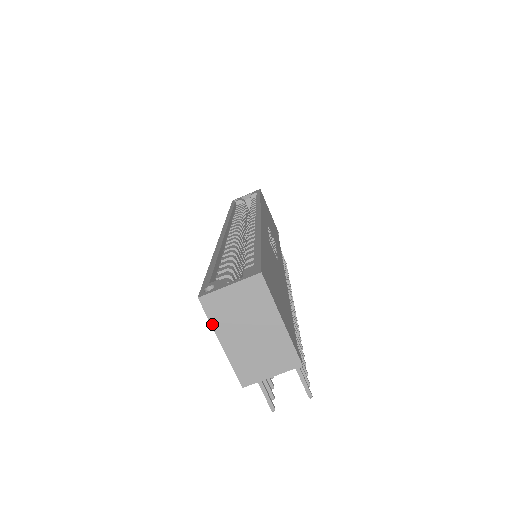
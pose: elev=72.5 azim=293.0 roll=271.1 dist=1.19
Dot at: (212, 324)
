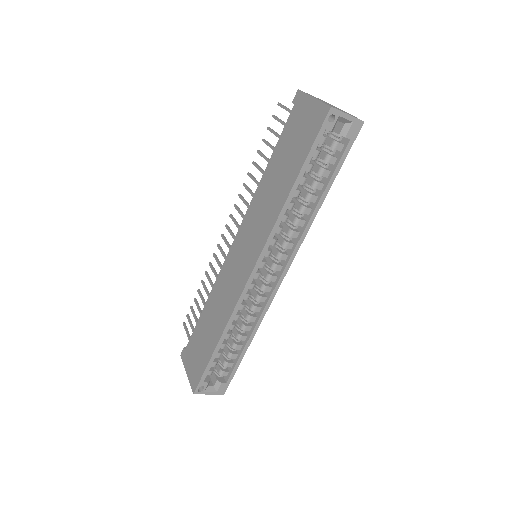
Dot at: (190, 382)
